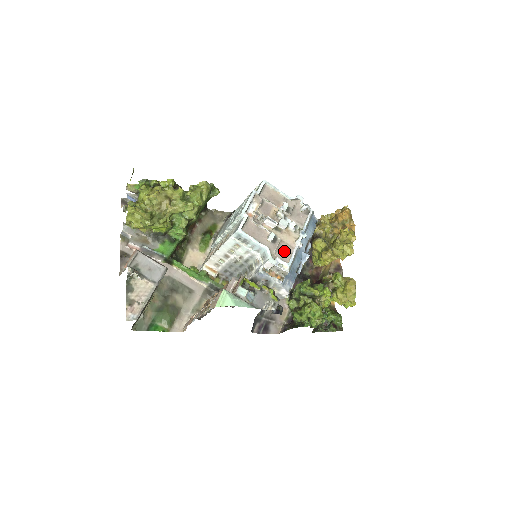
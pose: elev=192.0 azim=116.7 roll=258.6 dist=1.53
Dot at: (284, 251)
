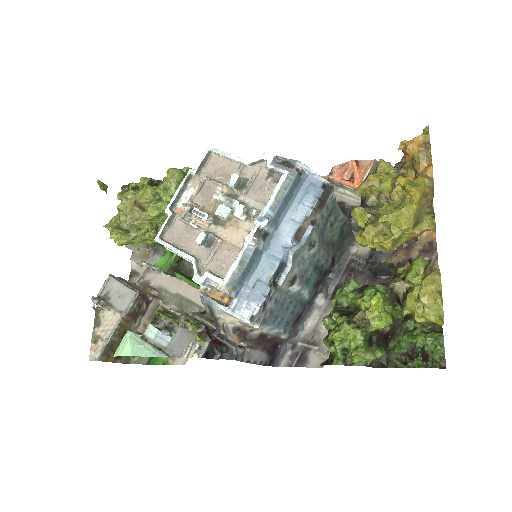
Dot at: (223, 258)
